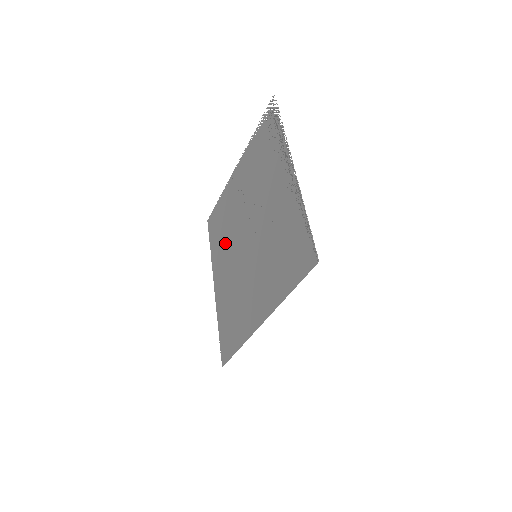
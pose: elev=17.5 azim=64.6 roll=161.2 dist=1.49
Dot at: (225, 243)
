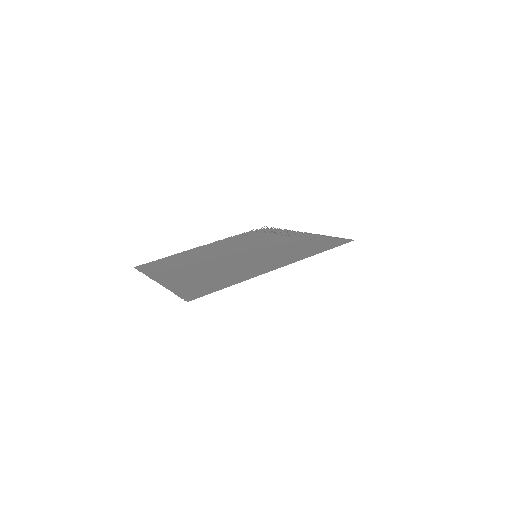
Dot at: (185, 264)
